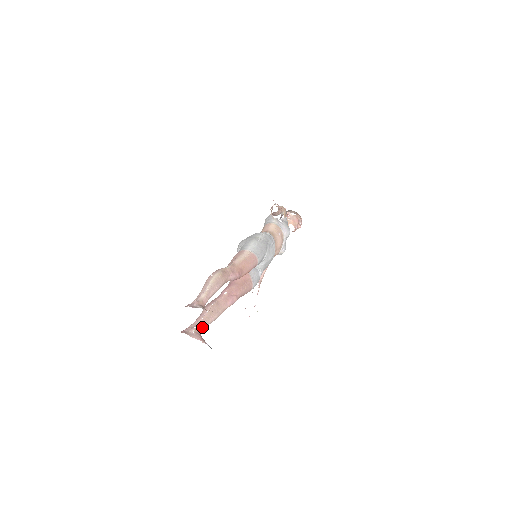
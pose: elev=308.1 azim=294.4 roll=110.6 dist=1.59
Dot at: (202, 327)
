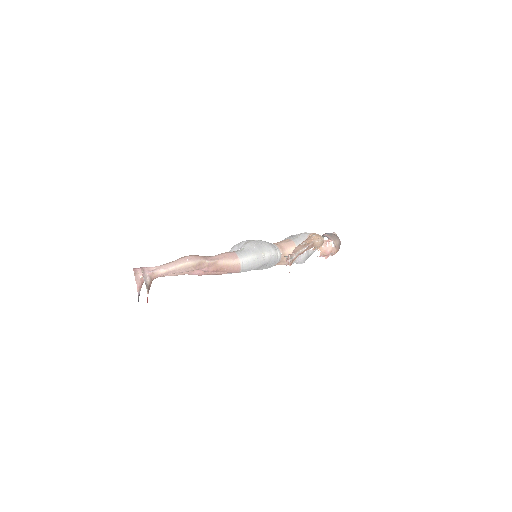
Dot at: occluded
